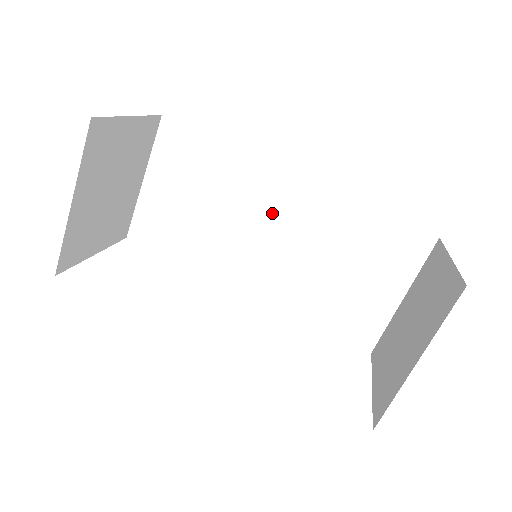
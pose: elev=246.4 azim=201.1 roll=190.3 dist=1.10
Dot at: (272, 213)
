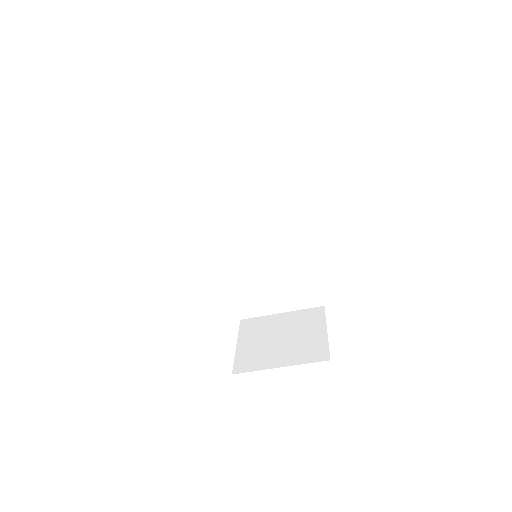
Dot at: (274, 227)
